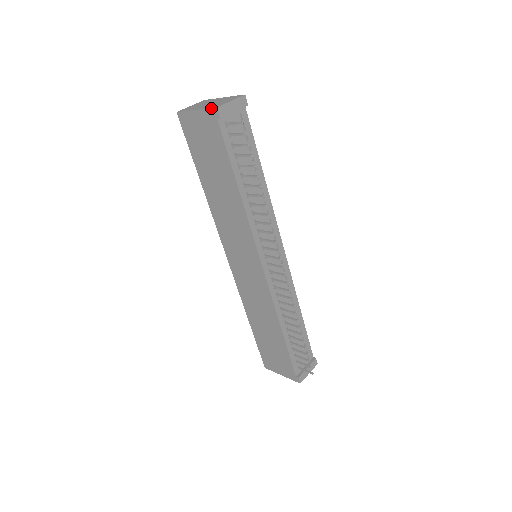
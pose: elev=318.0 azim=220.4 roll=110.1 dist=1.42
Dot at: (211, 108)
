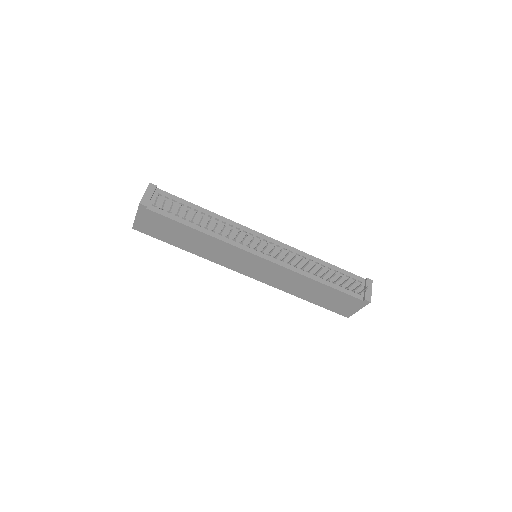
Dot at: (138, 207)
